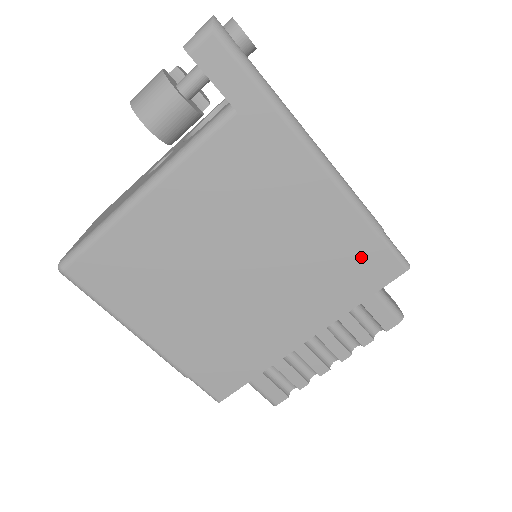
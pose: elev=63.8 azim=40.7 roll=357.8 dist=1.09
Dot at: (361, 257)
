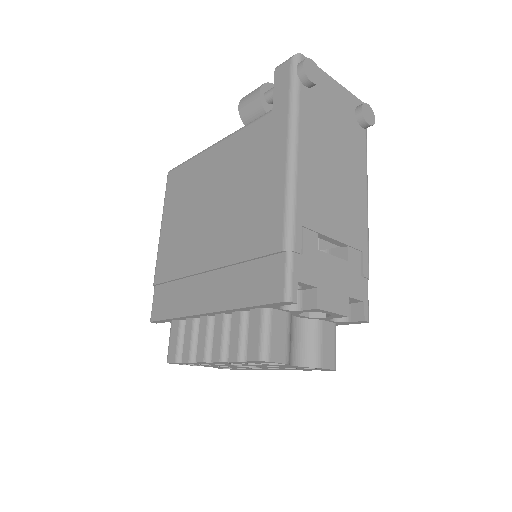
Dot at: (267, 263)
